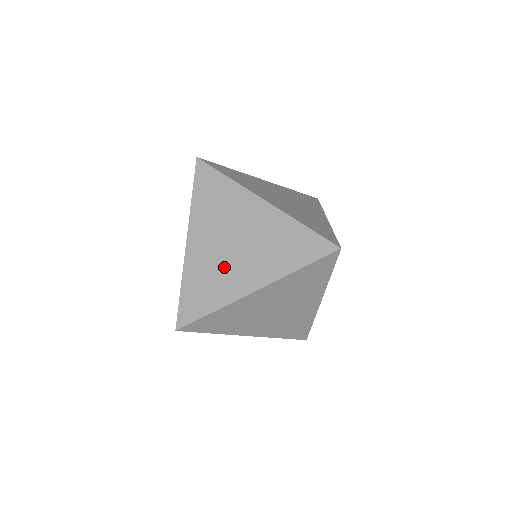
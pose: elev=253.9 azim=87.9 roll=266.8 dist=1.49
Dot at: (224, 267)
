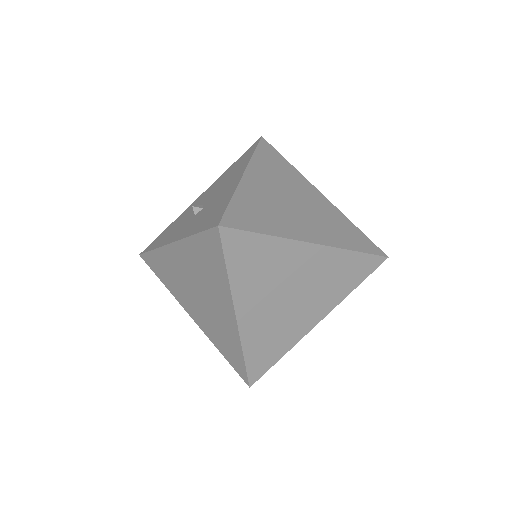
Dot at: (283, 210)
